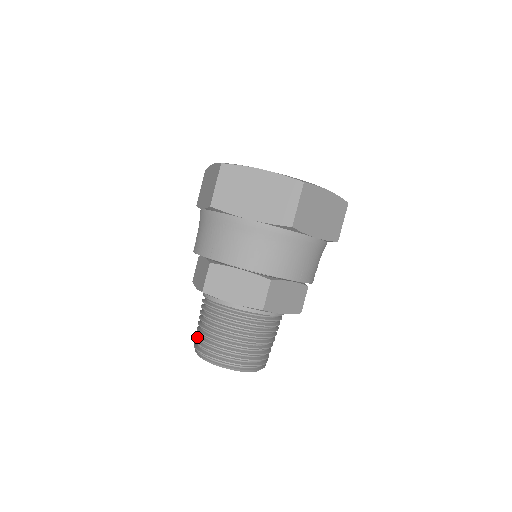
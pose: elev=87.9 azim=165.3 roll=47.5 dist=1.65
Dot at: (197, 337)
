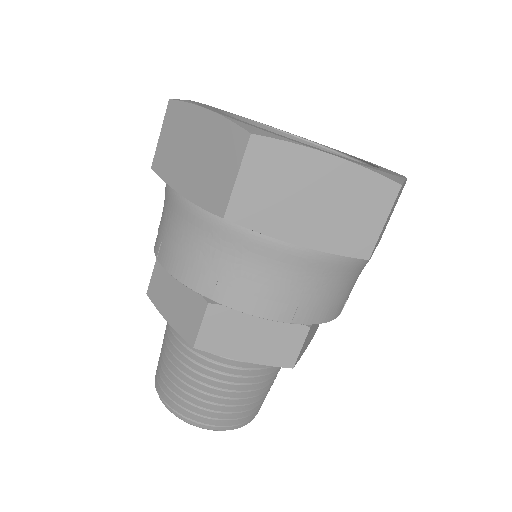
Dot at: (168, 388)
